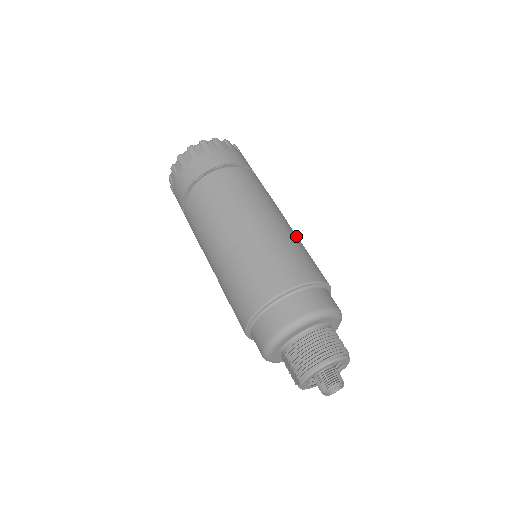
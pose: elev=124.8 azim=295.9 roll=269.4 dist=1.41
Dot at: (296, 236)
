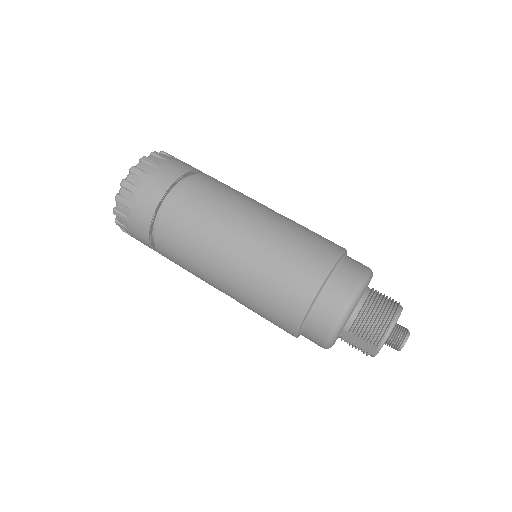
Dot at: occluded
